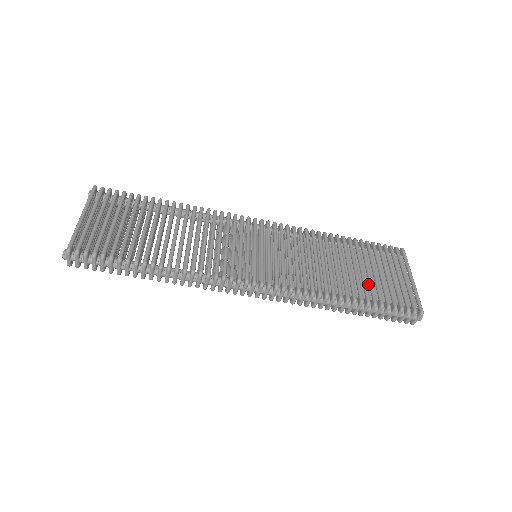
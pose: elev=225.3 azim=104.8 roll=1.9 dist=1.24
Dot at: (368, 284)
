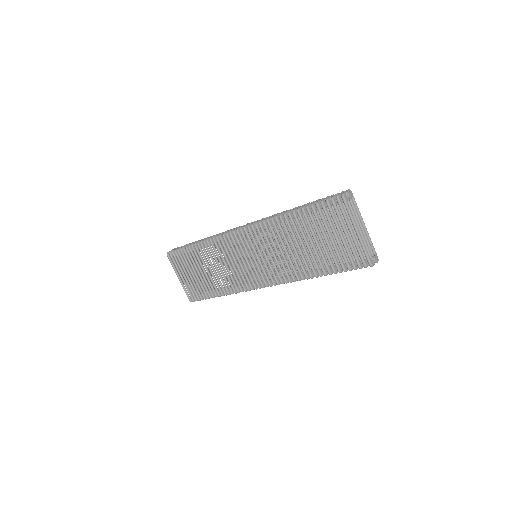
Dot at: (327, 250)
